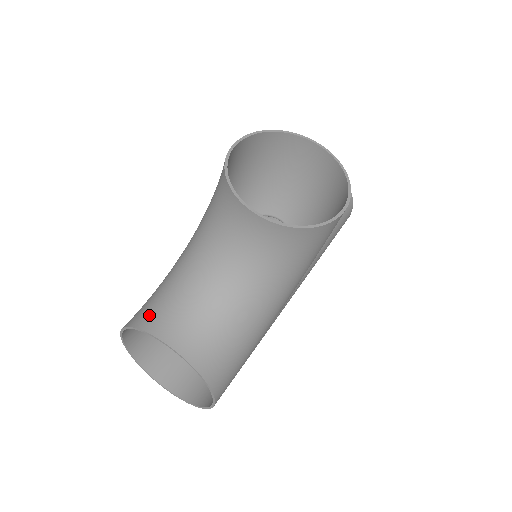
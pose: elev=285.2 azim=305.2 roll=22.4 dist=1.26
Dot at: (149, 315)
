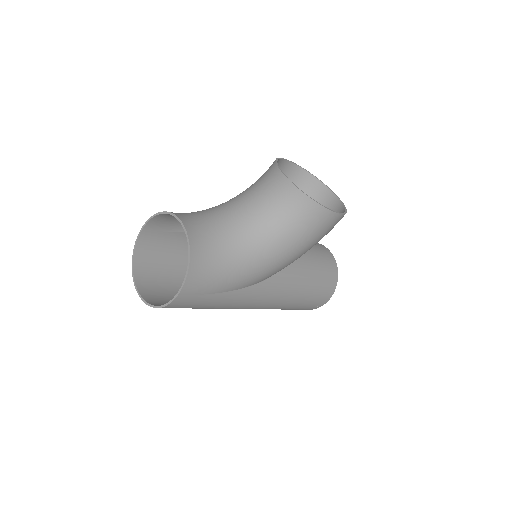
Dot at: occluded
